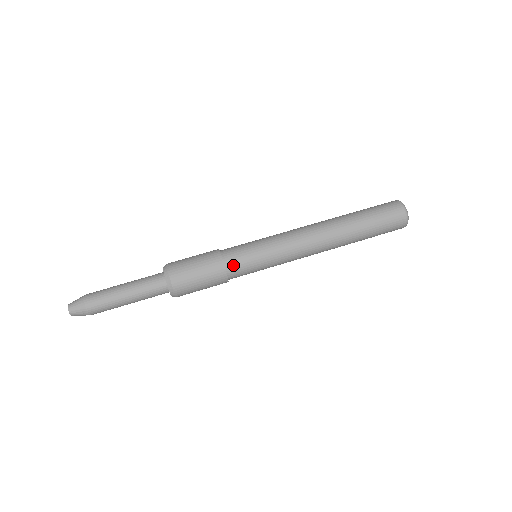
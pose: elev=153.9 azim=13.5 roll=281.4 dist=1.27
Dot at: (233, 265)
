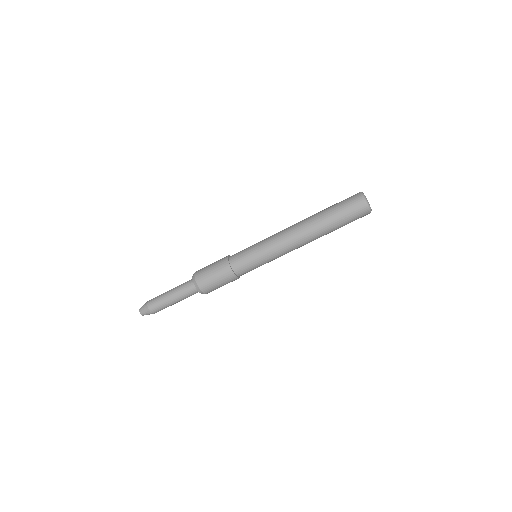
Dot at: (237, 265)
